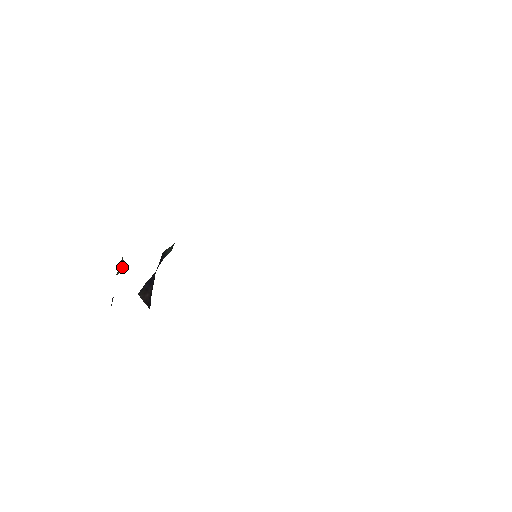
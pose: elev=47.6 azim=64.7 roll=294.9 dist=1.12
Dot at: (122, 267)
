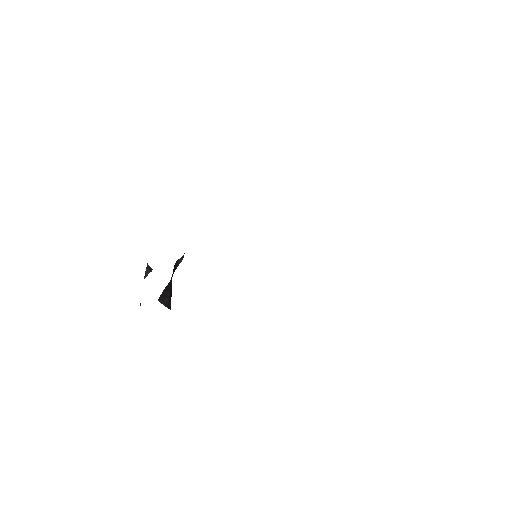
Dot at: (148, 271)
